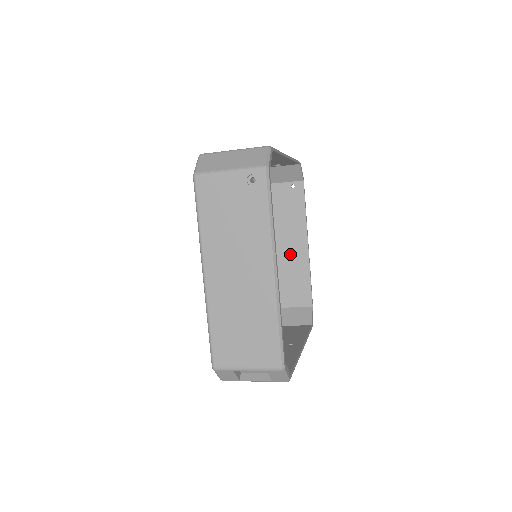
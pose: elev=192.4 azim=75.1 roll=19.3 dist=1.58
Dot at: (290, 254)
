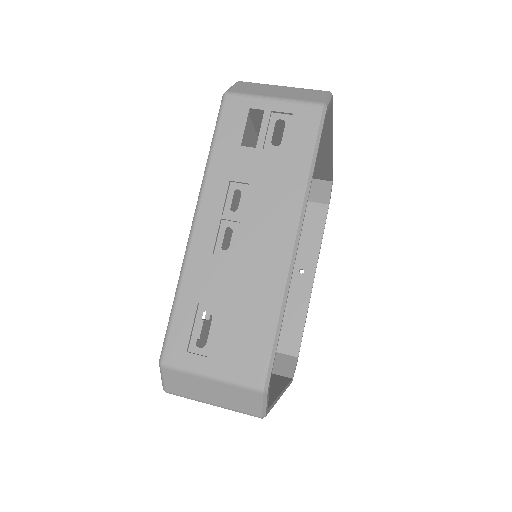
Dot at: occluded
